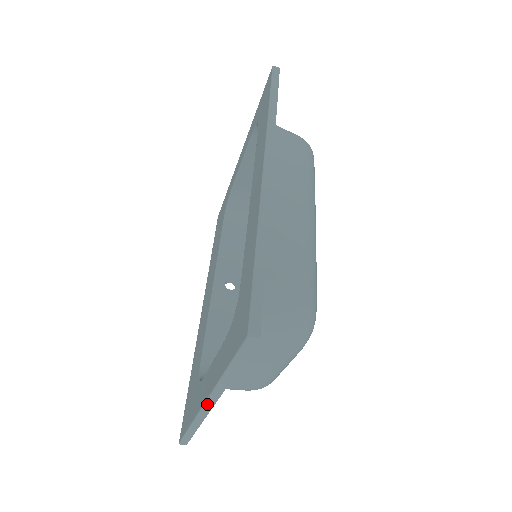
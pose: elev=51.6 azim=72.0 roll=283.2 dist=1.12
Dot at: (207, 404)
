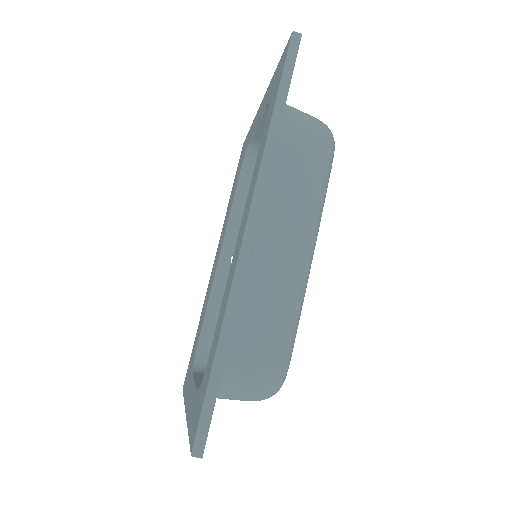
Dot at: occluded
